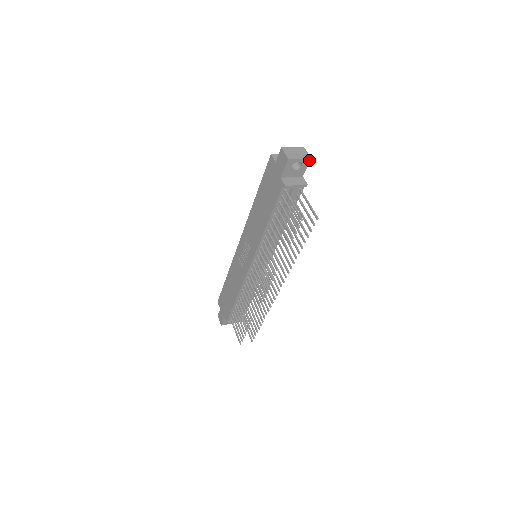
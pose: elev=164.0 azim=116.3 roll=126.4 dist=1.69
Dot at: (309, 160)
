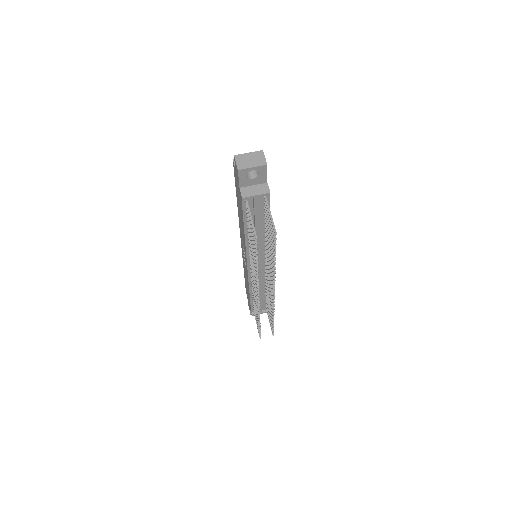
Dot at: (266, 166)
